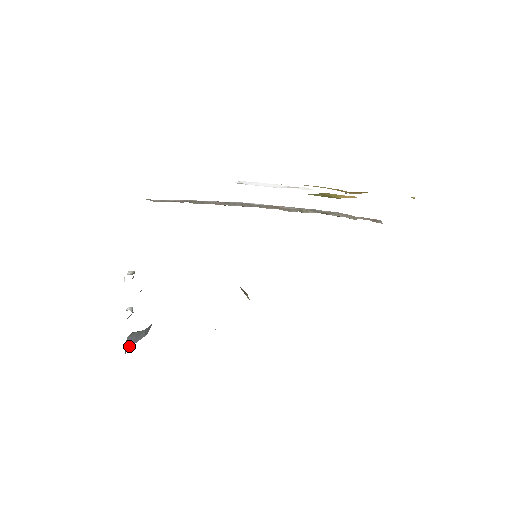
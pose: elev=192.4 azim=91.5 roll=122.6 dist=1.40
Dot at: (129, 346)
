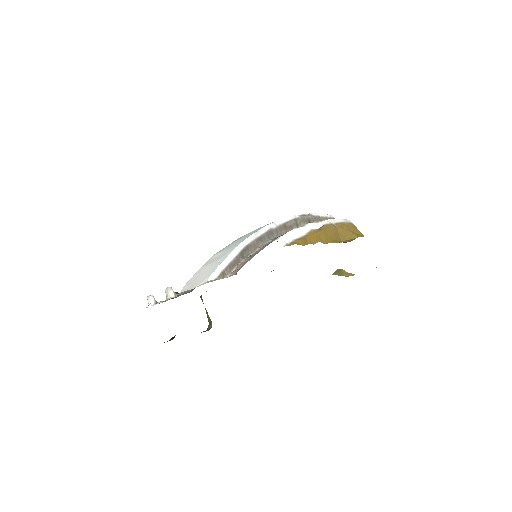
Dot at: occluded
